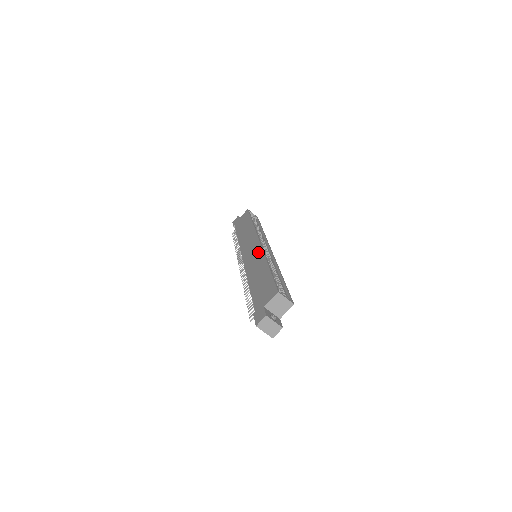
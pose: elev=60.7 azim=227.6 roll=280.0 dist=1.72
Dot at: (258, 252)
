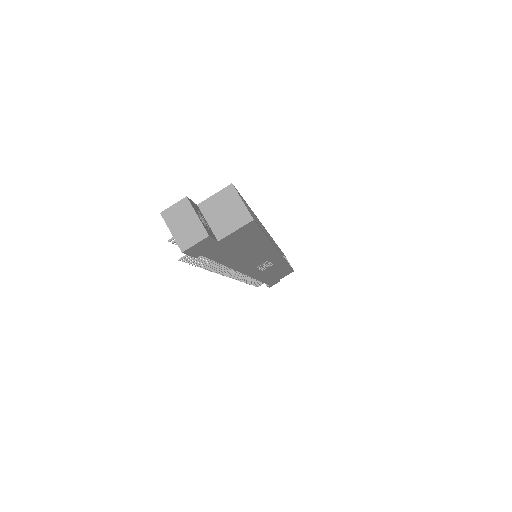
Dot at: occluded
